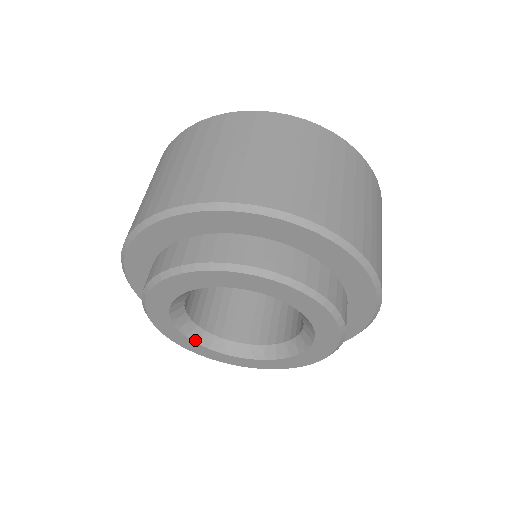
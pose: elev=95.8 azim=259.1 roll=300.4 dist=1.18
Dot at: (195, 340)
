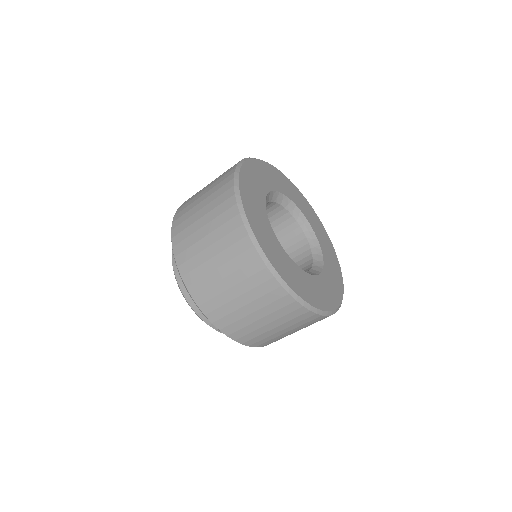
Dot at: occluded
